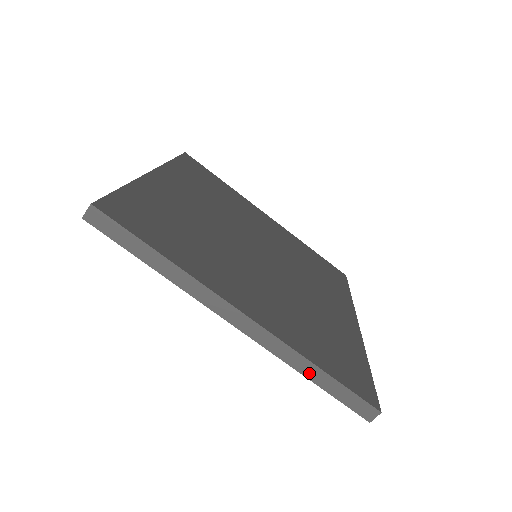
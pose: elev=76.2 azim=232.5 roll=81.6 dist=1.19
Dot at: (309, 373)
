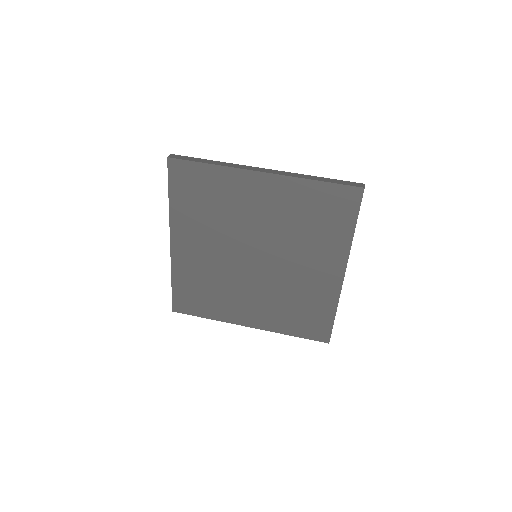
Dot at: (314, 179)
